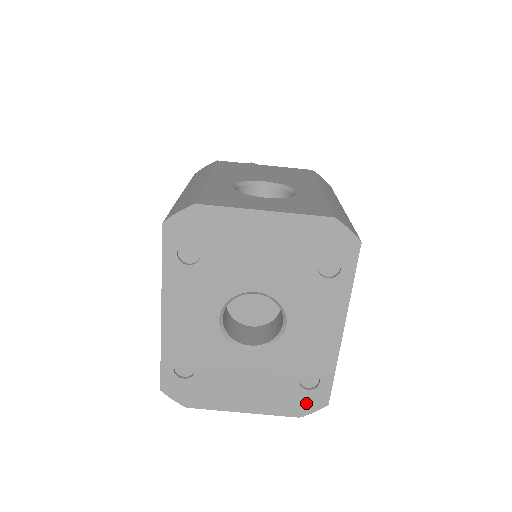
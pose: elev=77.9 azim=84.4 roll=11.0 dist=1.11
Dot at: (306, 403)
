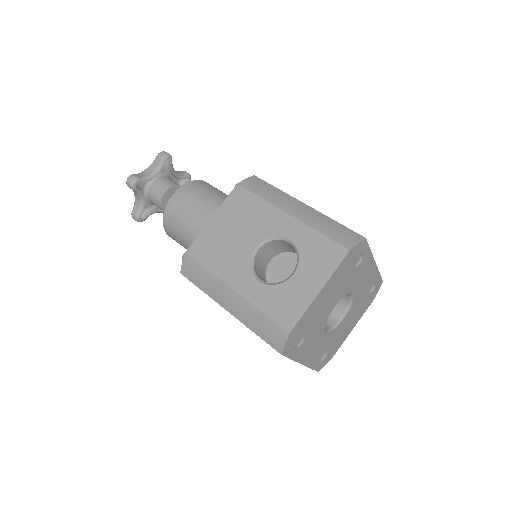
Dot at: (374, 293)
